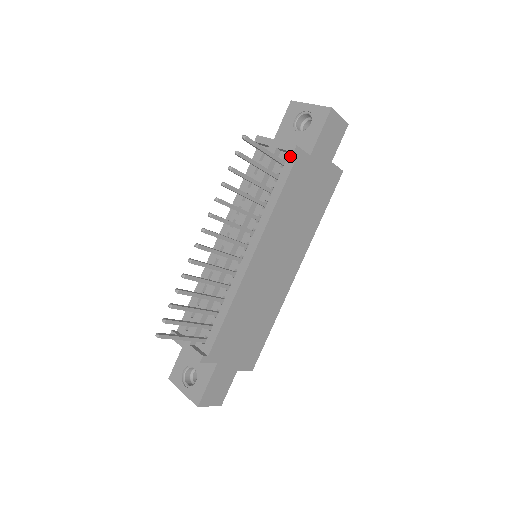
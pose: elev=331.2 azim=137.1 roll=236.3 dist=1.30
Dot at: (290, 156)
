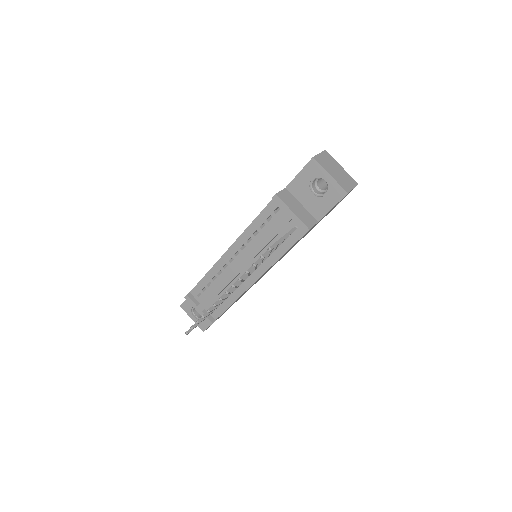
Dot at: occluded
